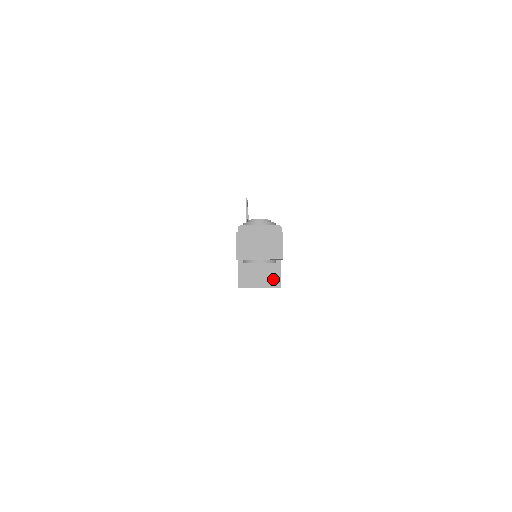
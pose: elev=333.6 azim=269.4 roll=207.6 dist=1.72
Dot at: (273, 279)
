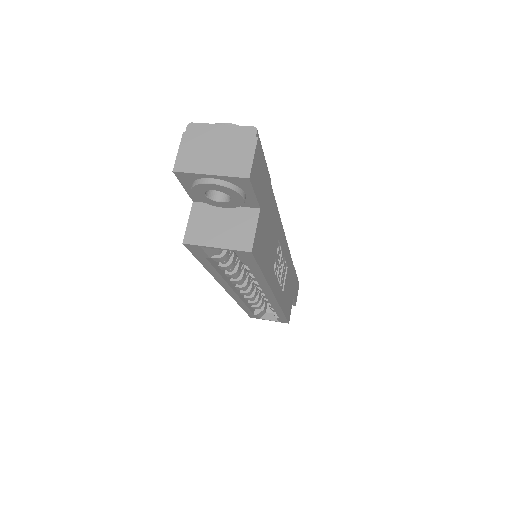
Dot at: (242, 237)
